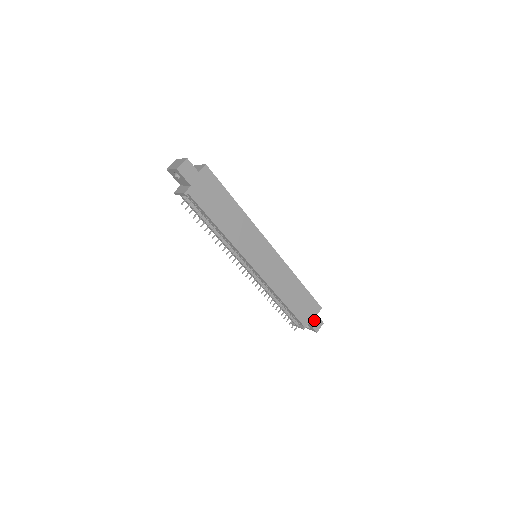
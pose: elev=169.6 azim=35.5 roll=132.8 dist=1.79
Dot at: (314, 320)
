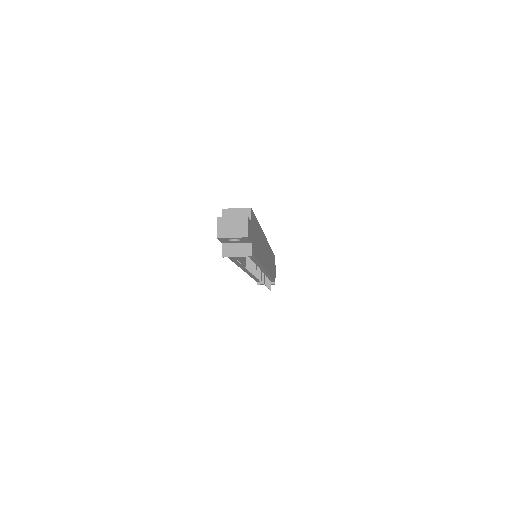
Dot at: (275, 271)
